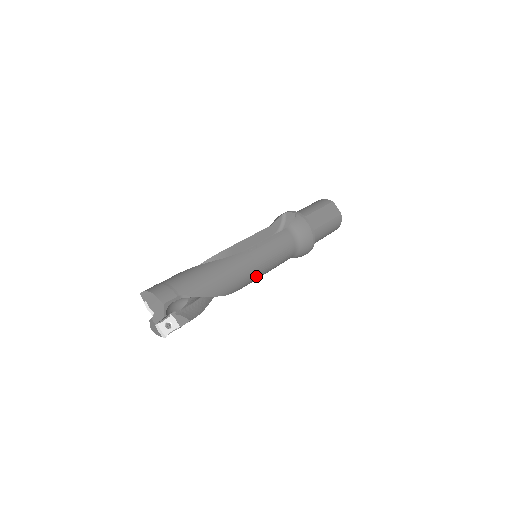
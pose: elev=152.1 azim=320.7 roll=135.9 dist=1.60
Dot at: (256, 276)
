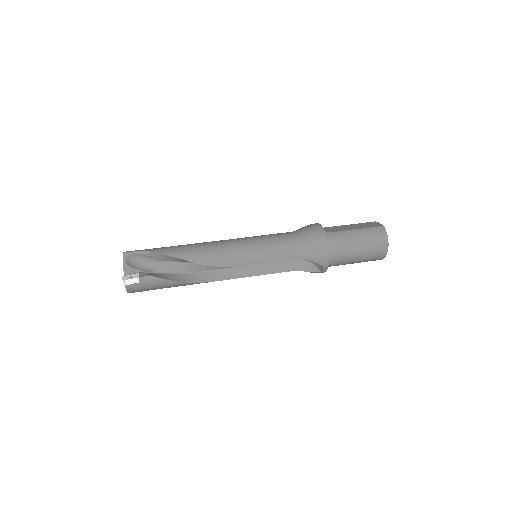
Dot at: (236, 257)
